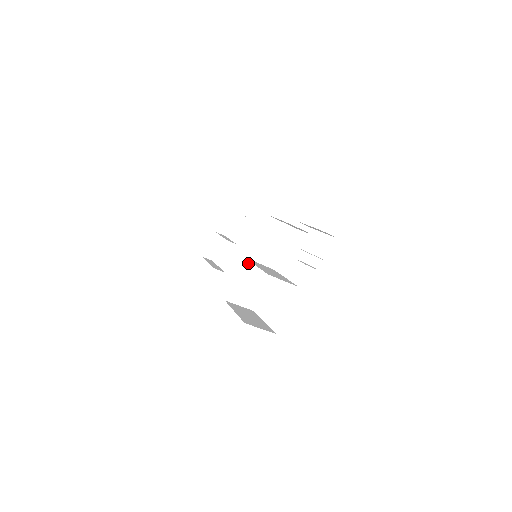
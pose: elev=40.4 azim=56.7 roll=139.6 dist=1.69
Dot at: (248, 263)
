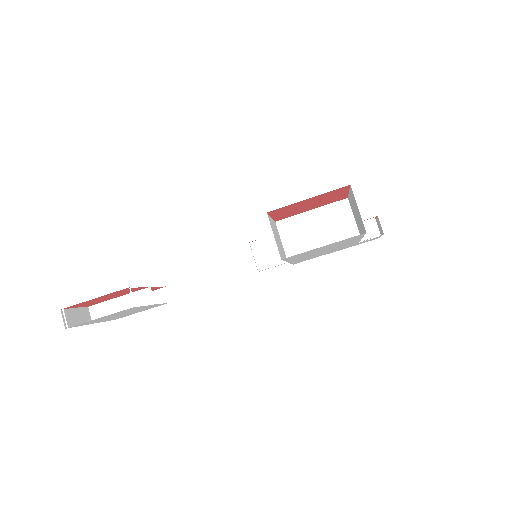
Dot at: (276, 228)
